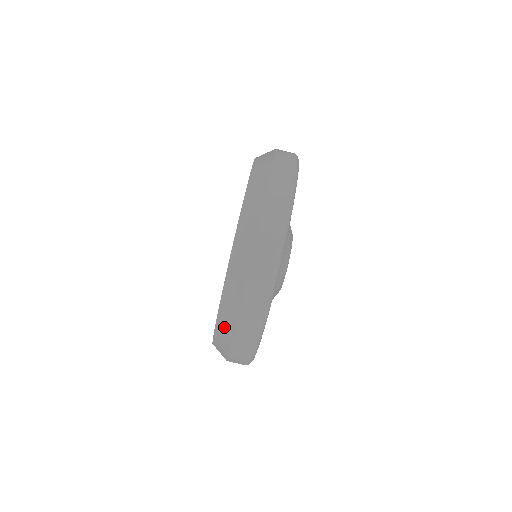
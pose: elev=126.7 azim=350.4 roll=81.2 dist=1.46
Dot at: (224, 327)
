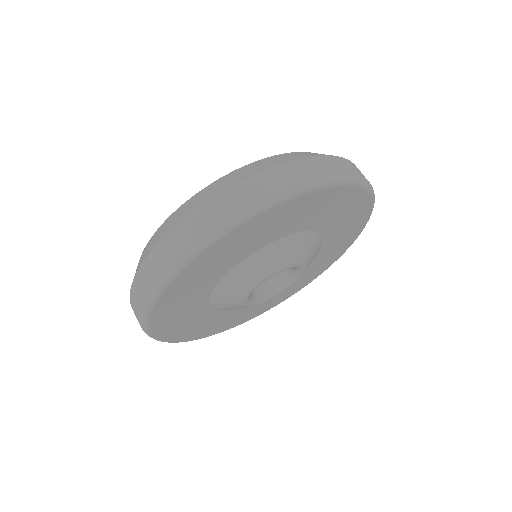
Dot at: (169, 223)
